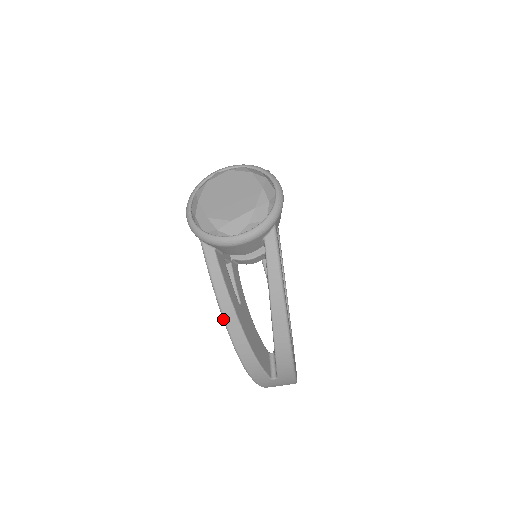
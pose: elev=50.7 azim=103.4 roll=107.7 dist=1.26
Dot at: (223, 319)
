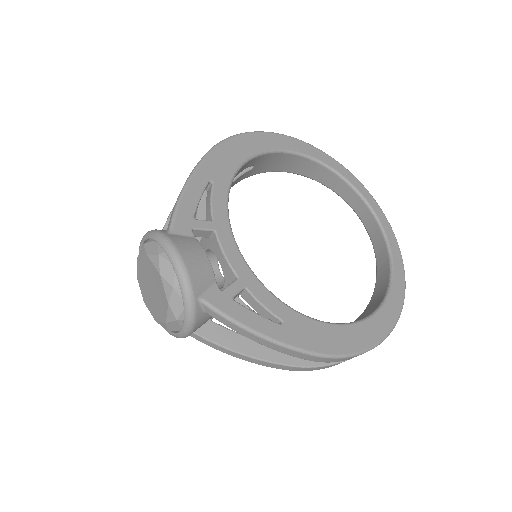
Dot at: occluded
